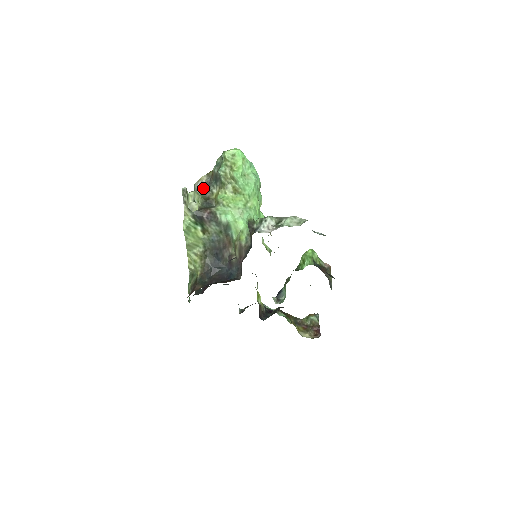
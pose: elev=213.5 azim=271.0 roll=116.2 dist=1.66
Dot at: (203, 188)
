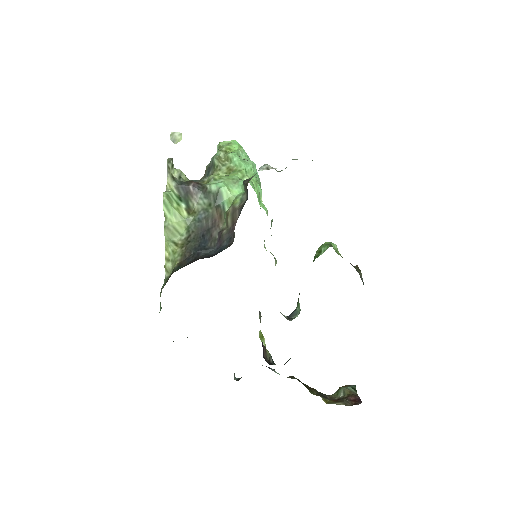
Dot at: occluded
